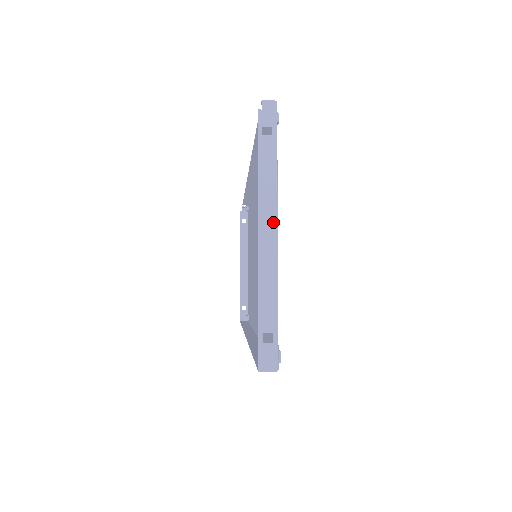
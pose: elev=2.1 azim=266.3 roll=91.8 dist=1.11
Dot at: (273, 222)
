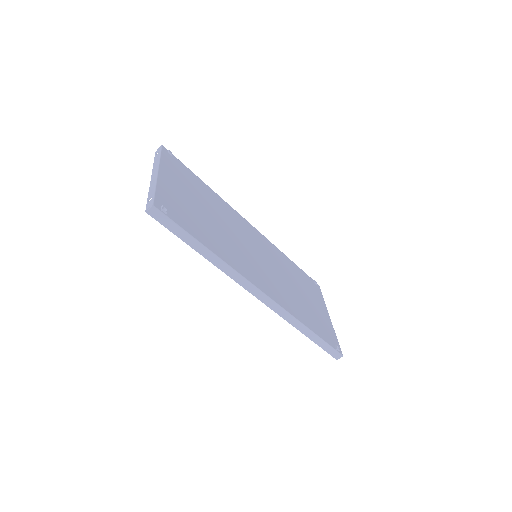
Dot at: (156, 170)
